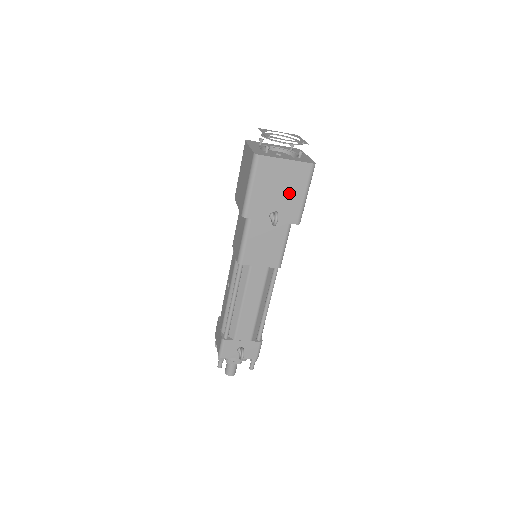
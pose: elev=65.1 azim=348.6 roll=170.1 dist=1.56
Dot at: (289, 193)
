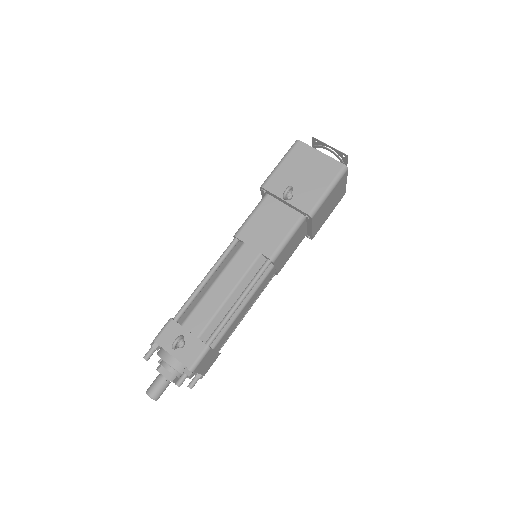
Dot at: (312, 182)
